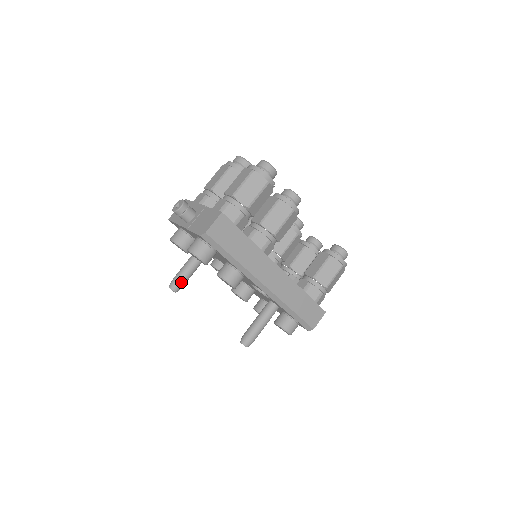
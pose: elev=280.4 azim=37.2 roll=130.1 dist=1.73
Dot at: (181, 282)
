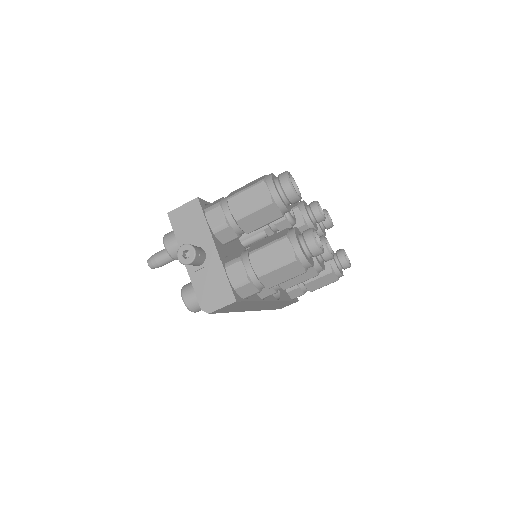
Dot at: (163, 265)
